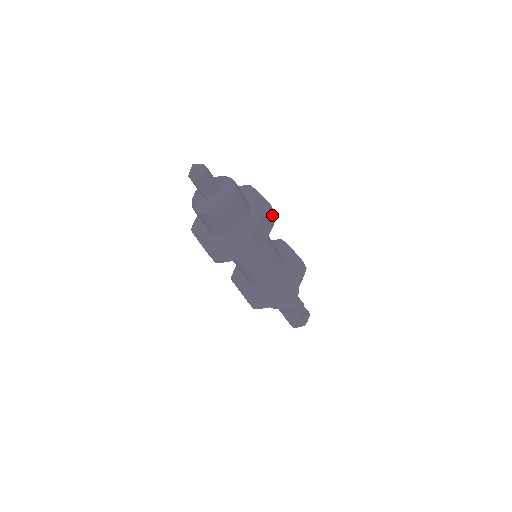
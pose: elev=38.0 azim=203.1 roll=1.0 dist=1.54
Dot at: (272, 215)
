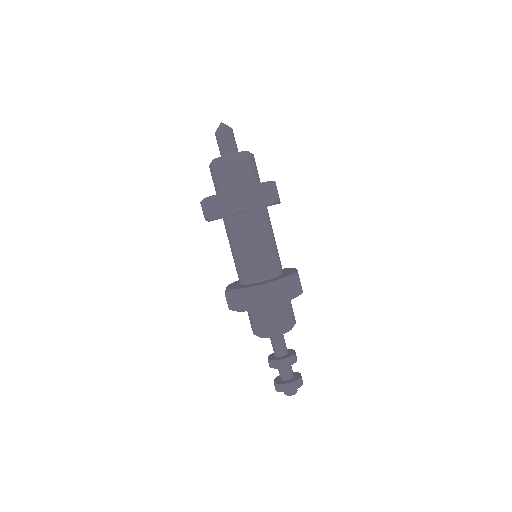
Dot at: (273, 194)
